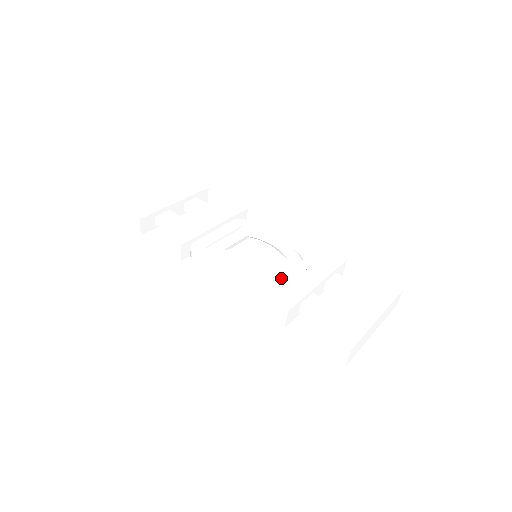
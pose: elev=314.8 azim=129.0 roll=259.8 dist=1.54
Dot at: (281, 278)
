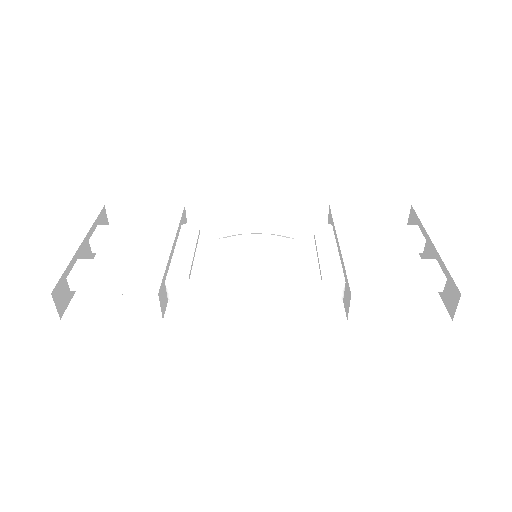
Dot at: (321, 263)
